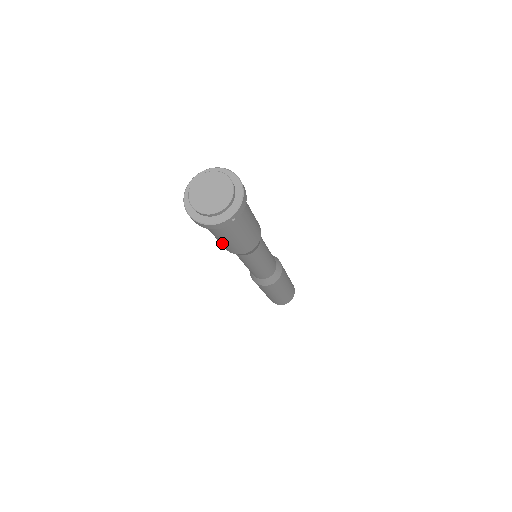
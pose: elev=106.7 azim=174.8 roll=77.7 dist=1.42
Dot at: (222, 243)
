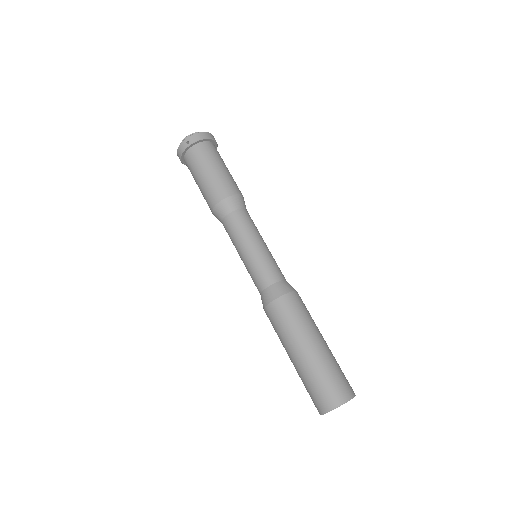
Dot at: (203, 195)
